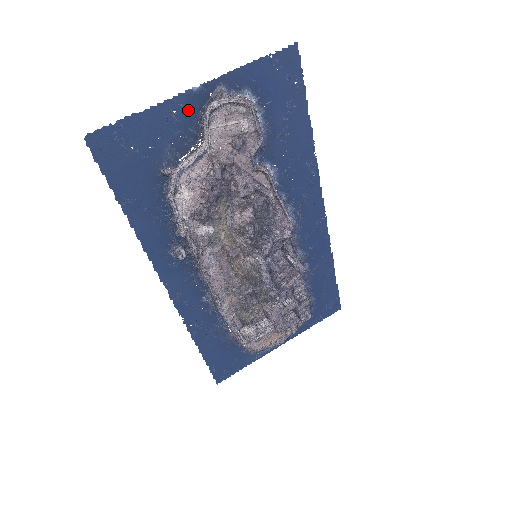
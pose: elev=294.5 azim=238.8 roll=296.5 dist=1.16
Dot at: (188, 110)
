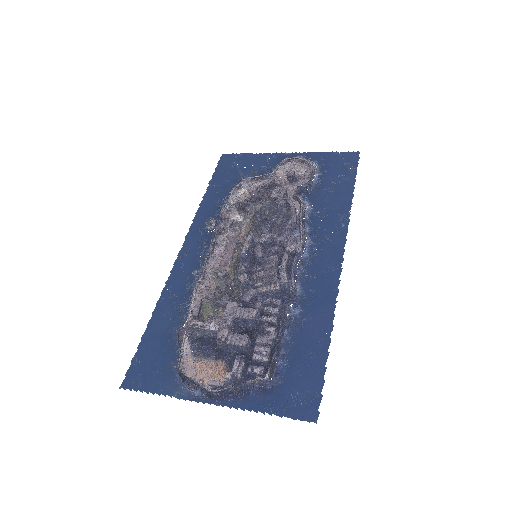
Dot at: (276, 160)
